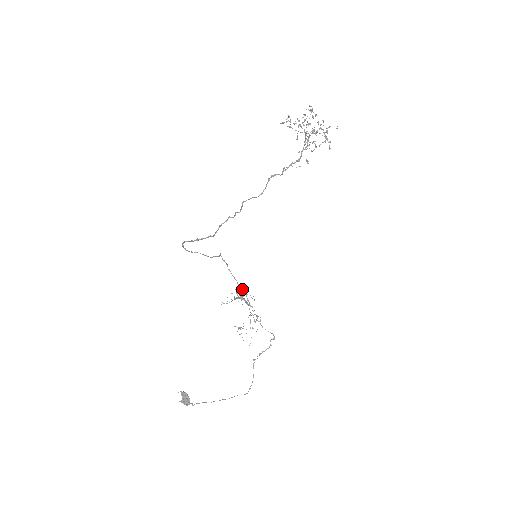
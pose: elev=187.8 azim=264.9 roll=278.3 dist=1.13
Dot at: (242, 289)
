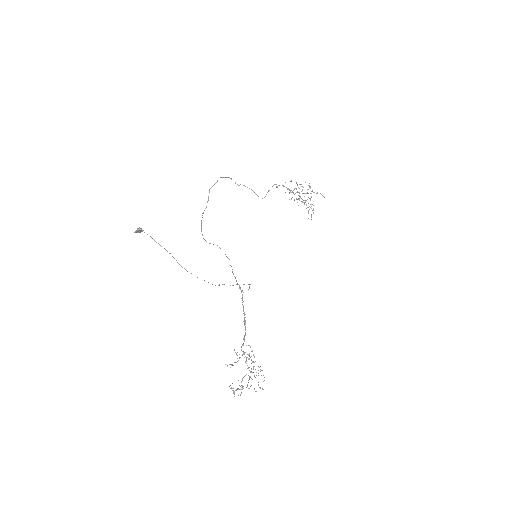
Dot at: (239, 287)
